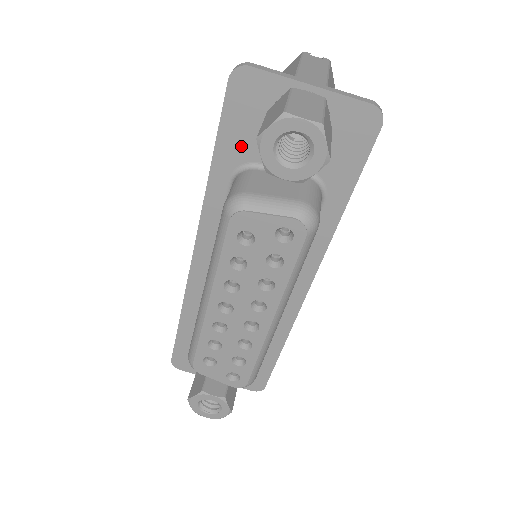
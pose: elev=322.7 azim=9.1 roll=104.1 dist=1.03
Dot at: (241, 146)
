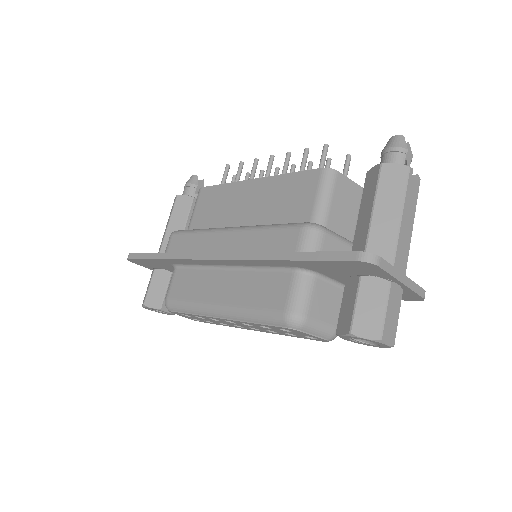
Dot at: (321, 268)
